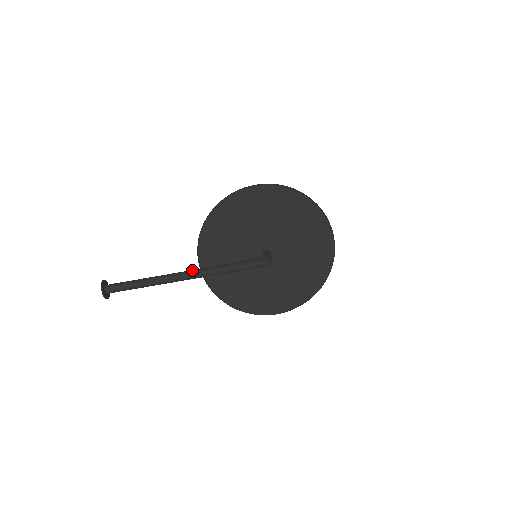
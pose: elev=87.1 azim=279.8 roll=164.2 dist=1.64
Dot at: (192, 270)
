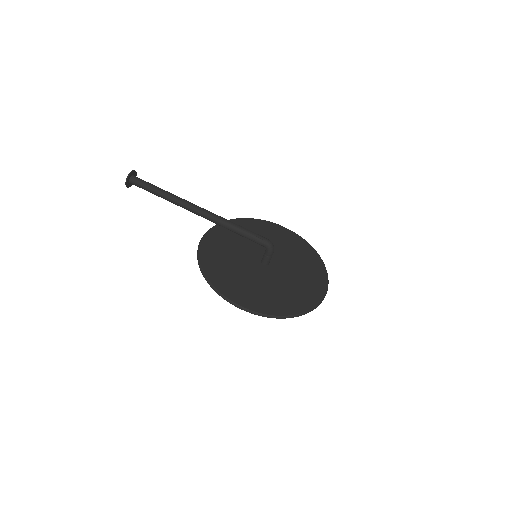
Dot at: occluded
